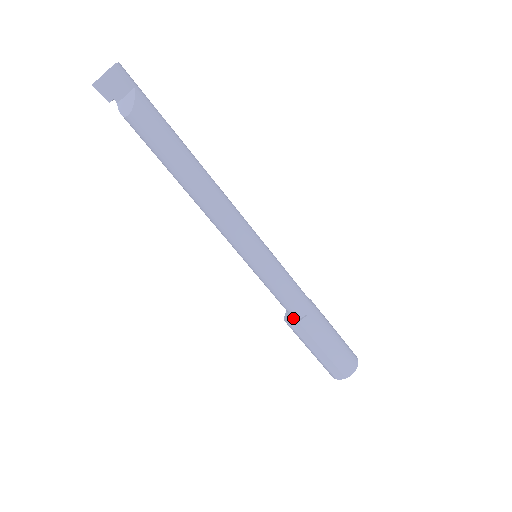
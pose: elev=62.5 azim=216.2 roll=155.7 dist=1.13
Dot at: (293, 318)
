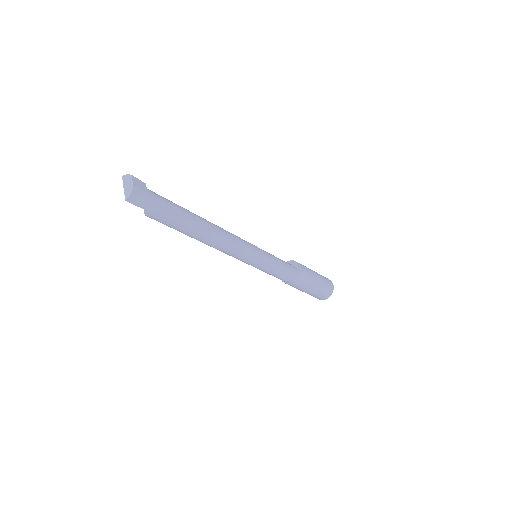
Dot at: occluded
